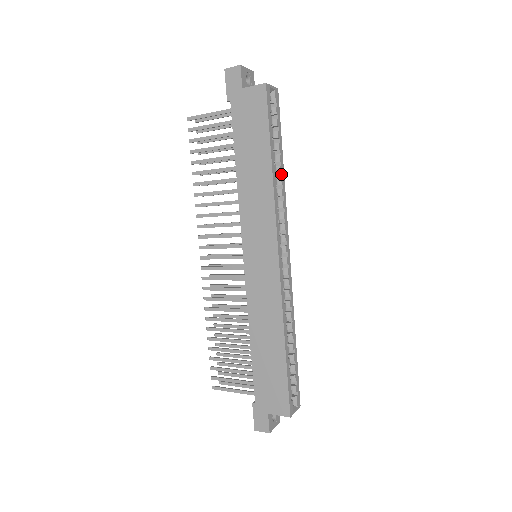
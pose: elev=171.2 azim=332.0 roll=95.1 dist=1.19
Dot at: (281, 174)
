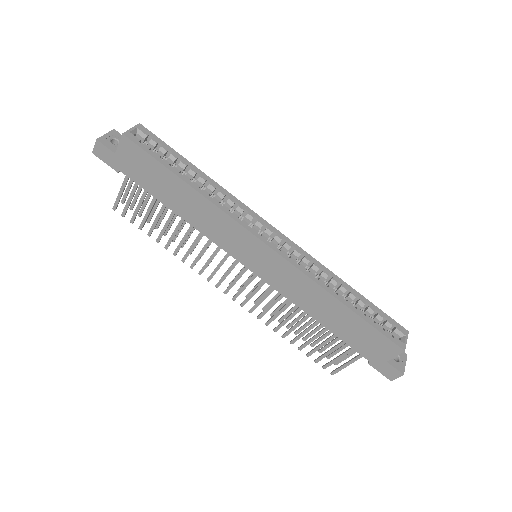
Dot at: (207, 181)
